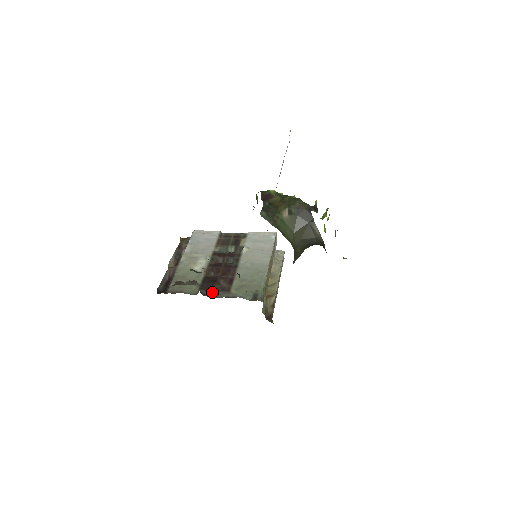
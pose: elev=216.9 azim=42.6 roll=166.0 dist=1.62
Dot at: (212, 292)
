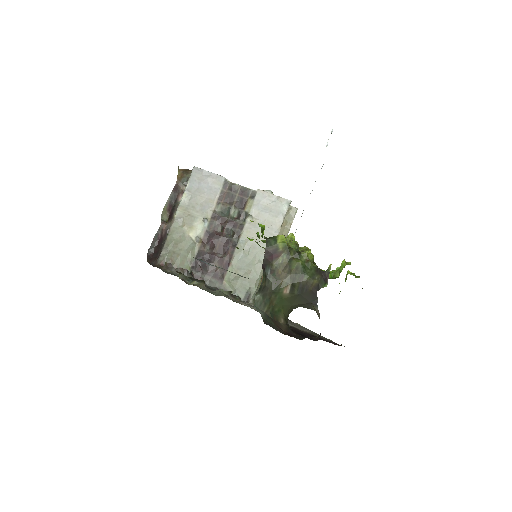
Dot at: (204, 277)
